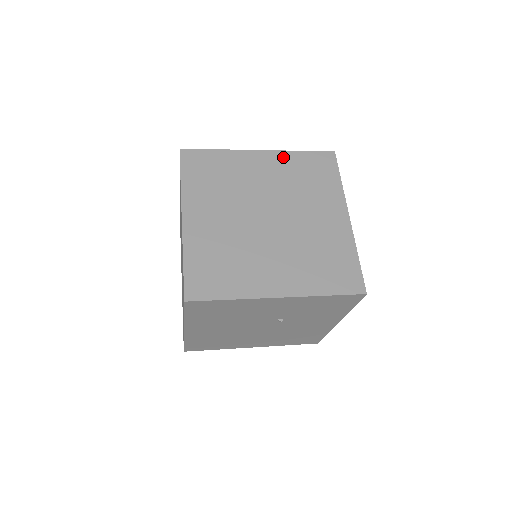
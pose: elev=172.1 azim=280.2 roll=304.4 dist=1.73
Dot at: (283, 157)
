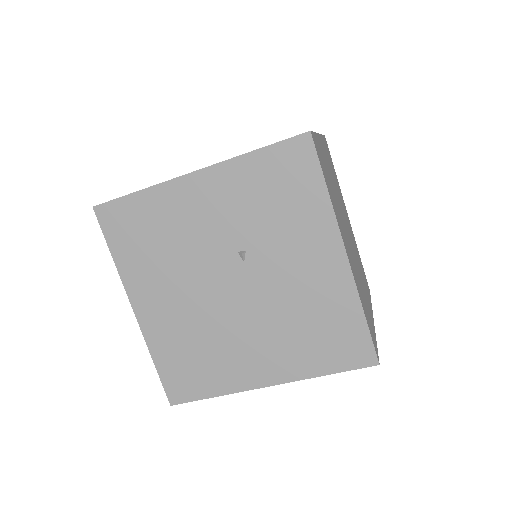
Dot at: occluded
